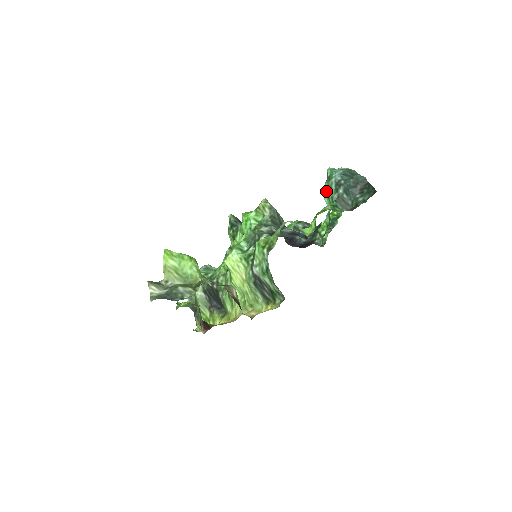
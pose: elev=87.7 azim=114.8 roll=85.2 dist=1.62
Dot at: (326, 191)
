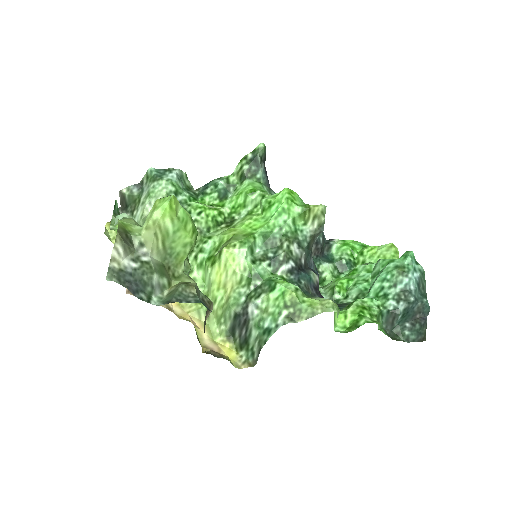
Dot at: (387, 279)
